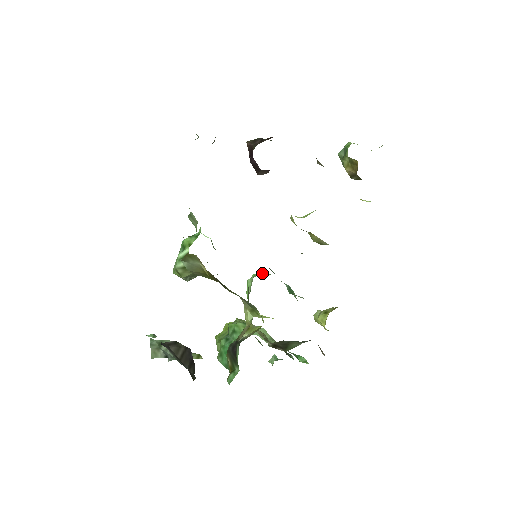
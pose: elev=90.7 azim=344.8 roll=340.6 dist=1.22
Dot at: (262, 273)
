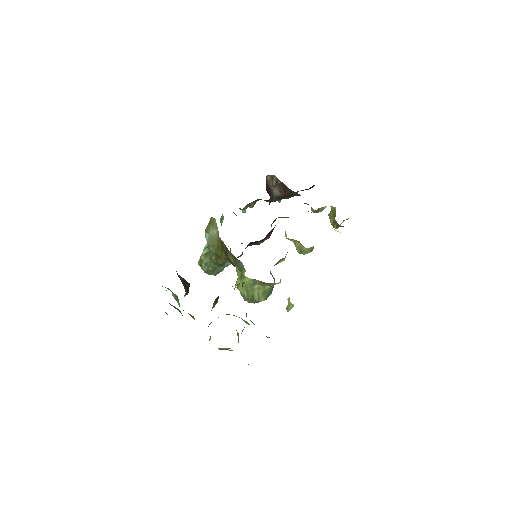
Dot at: occluded
